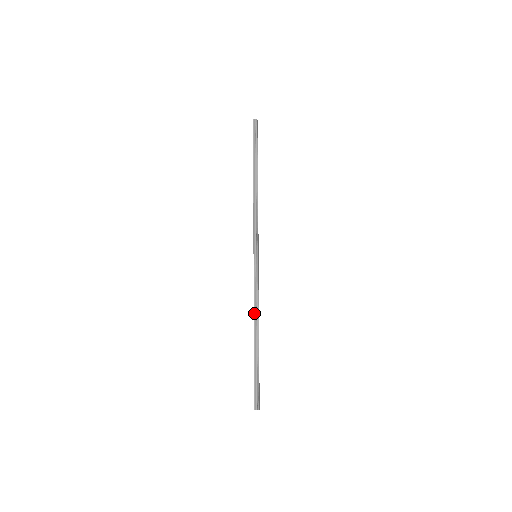
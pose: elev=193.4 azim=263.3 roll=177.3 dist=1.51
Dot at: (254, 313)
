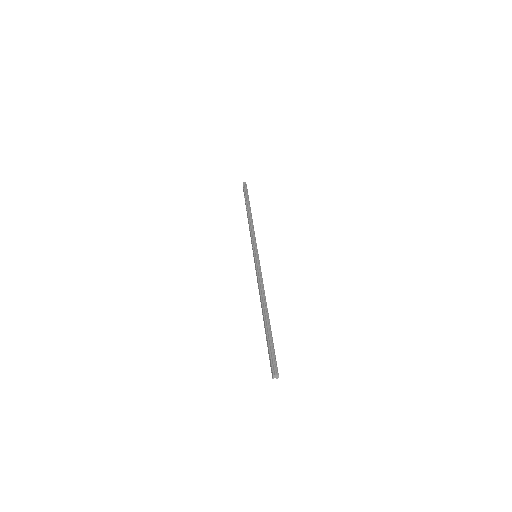
Dot at: (260, 293)
